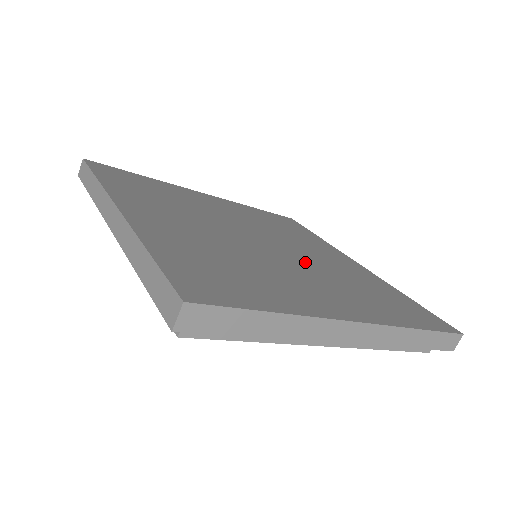
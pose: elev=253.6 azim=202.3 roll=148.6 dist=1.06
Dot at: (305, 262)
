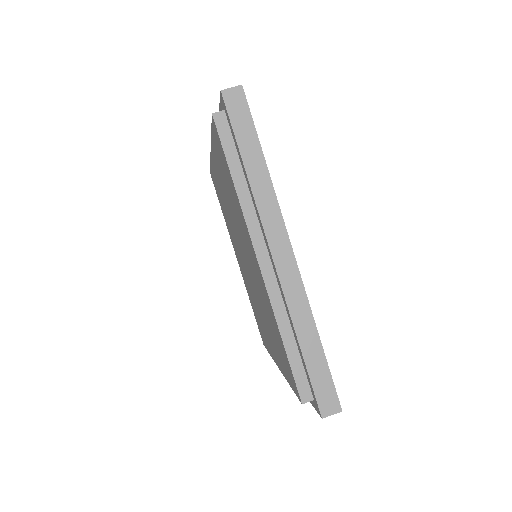
Dot at: occluded
